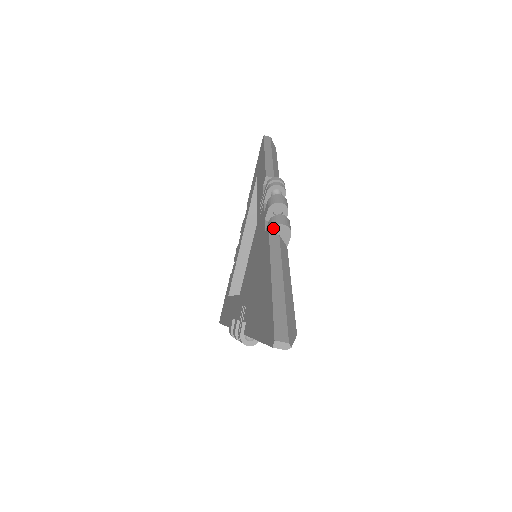
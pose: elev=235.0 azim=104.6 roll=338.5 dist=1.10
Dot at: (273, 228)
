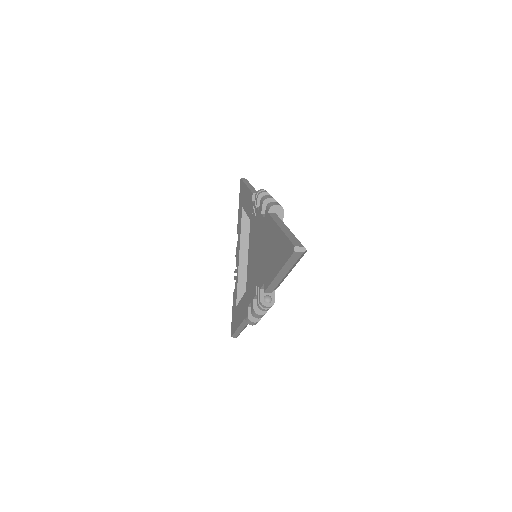
Dot at: (271, 209)
